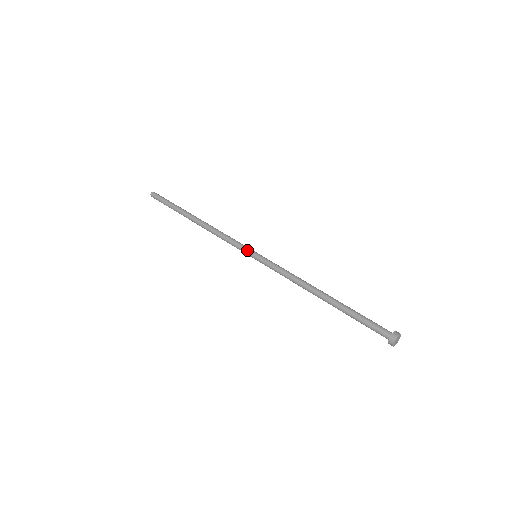
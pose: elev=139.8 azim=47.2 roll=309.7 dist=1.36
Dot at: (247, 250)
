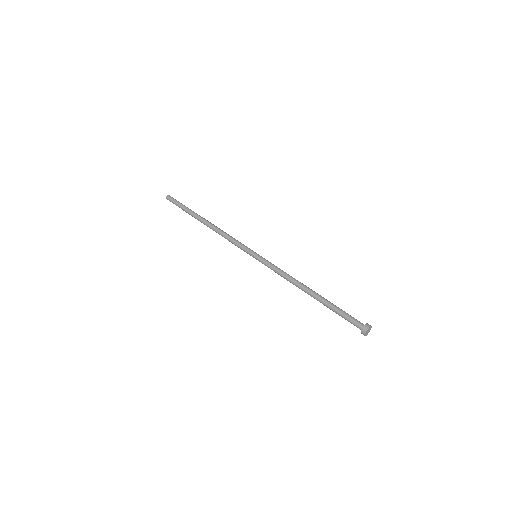
Dot at: (249, 250)
